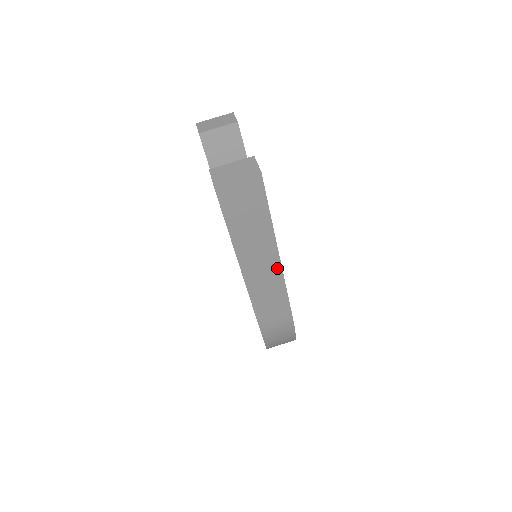
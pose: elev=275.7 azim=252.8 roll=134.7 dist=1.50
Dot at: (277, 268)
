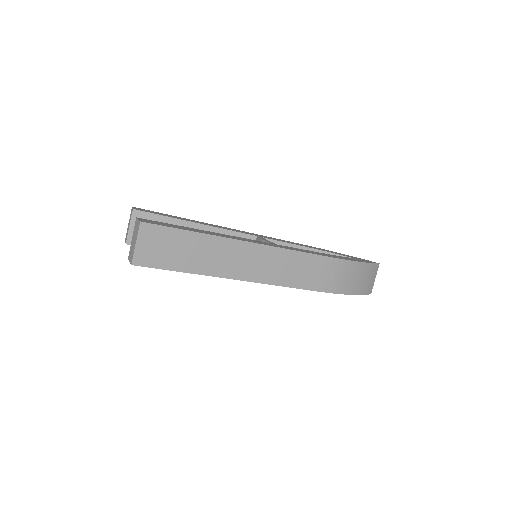
Dot at: (257, 248)
